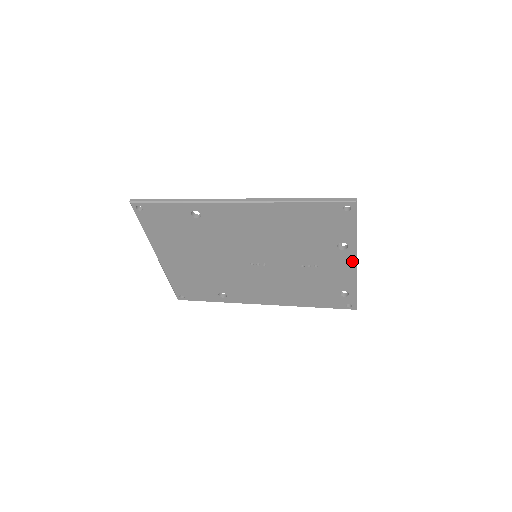
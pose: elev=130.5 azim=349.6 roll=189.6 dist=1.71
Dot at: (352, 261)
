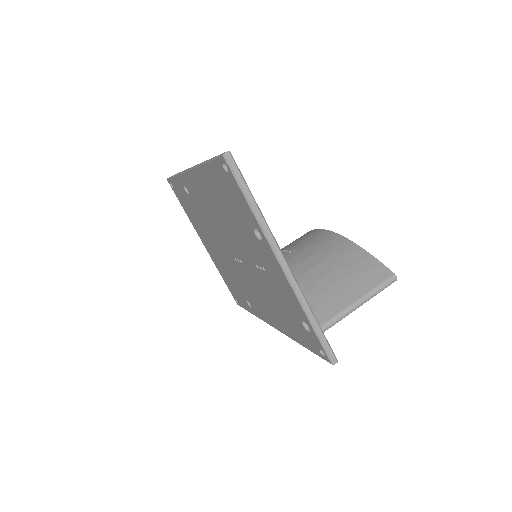
Dot at: (277, 263)
